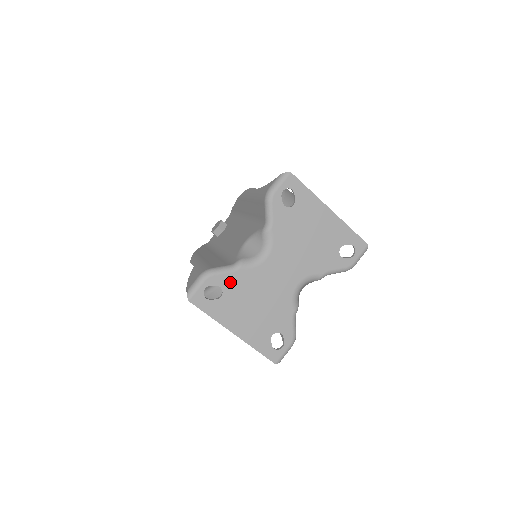
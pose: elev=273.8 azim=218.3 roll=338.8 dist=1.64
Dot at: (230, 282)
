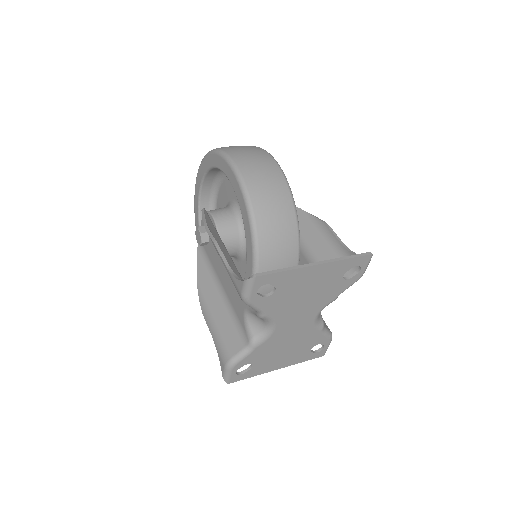
Dot at: (253, 357)
